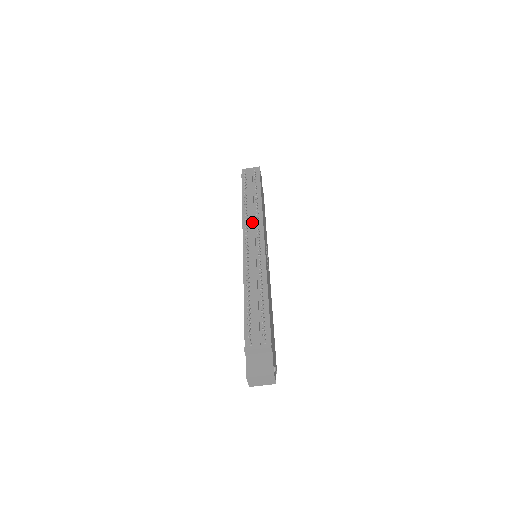
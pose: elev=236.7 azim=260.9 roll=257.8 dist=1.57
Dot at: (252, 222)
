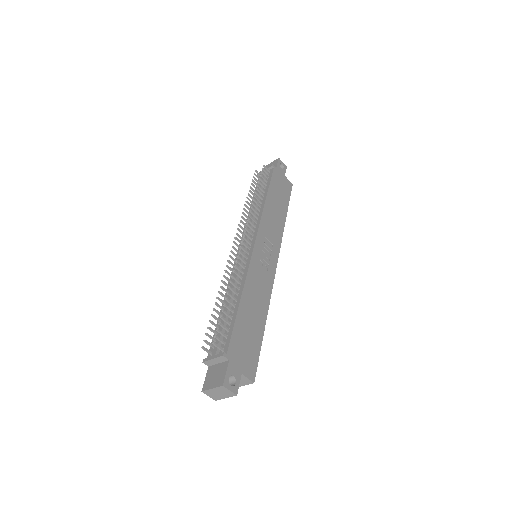
Dot at: occluded
